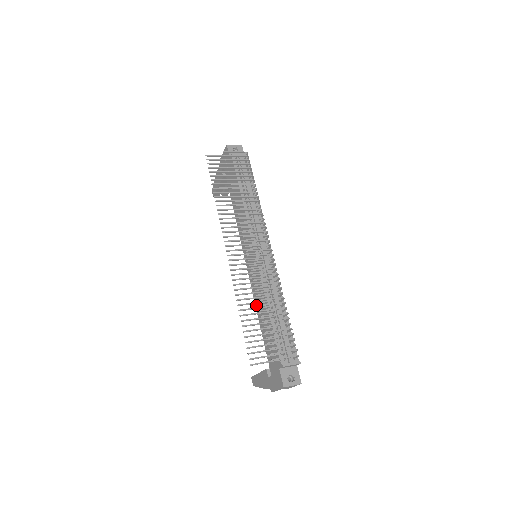
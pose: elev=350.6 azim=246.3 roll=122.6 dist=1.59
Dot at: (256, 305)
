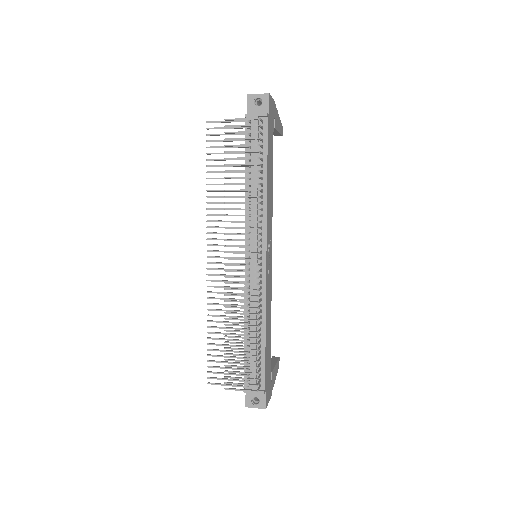
Dot at: occluded
